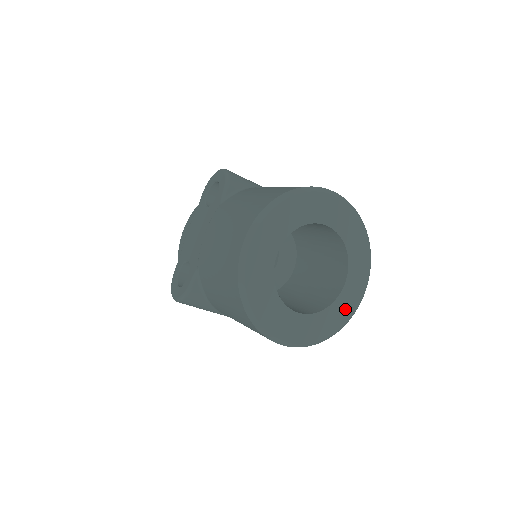
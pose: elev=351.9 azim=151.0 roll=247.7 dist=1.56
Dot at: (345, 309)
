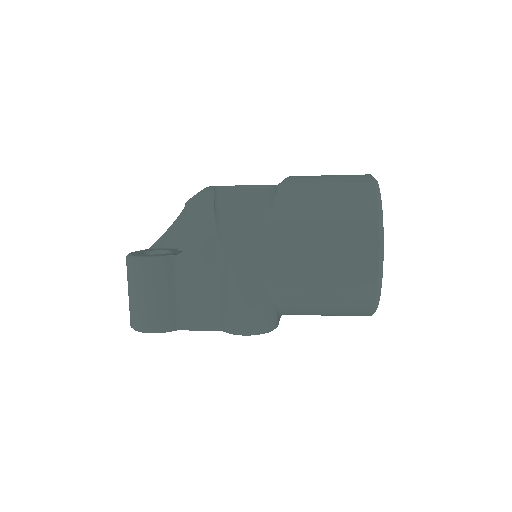
Dot at: occluded
